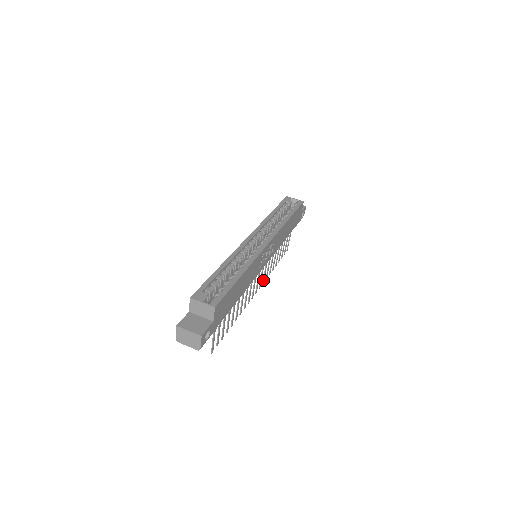
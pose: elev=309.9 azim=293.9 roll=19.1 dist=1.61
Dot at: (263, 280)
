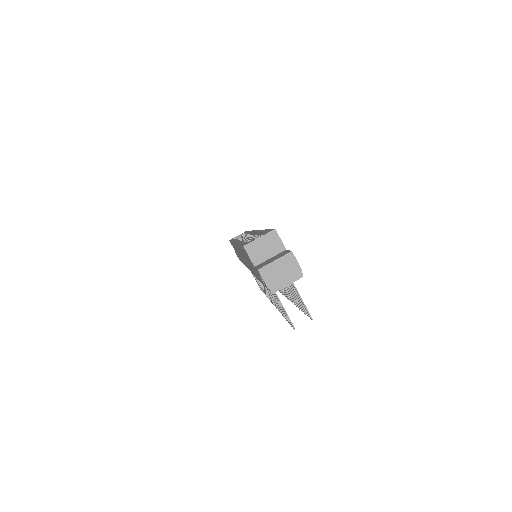
Dot at: (280, 289)
